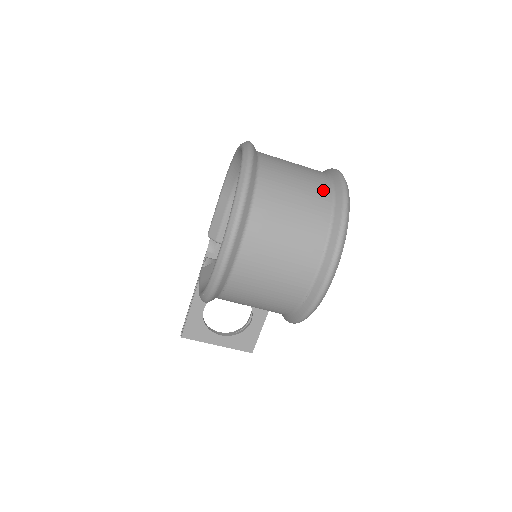
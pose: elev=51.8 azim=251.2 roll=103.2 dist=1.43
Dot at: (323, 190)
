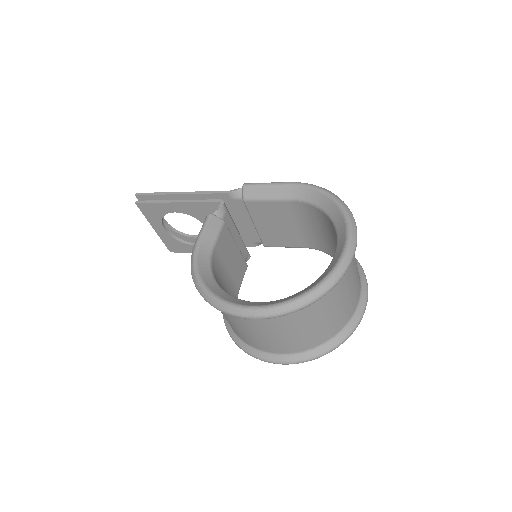
Dot at: (346, 318)
